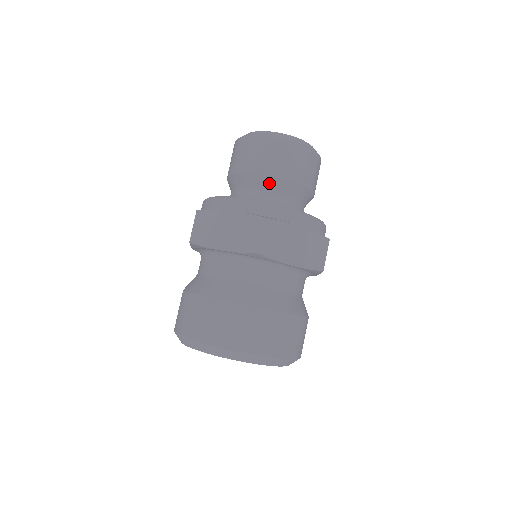
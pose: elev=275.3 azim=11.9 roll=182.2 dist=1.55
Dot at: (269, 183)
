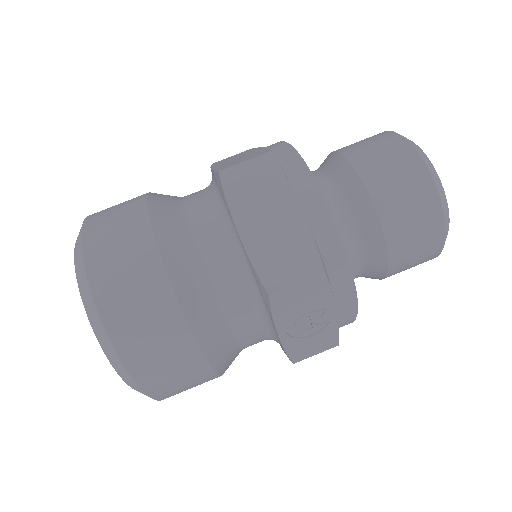
Dot at: (339, 168)
